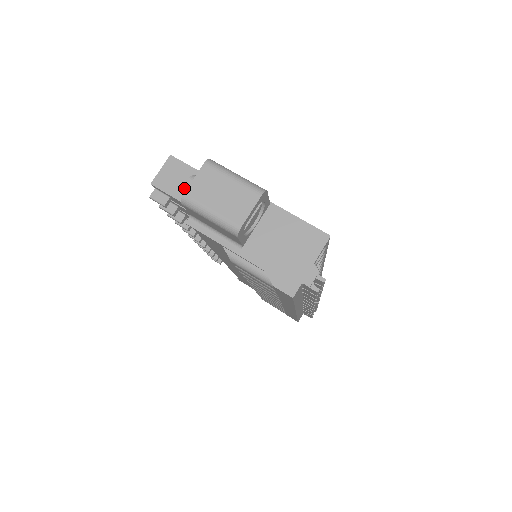
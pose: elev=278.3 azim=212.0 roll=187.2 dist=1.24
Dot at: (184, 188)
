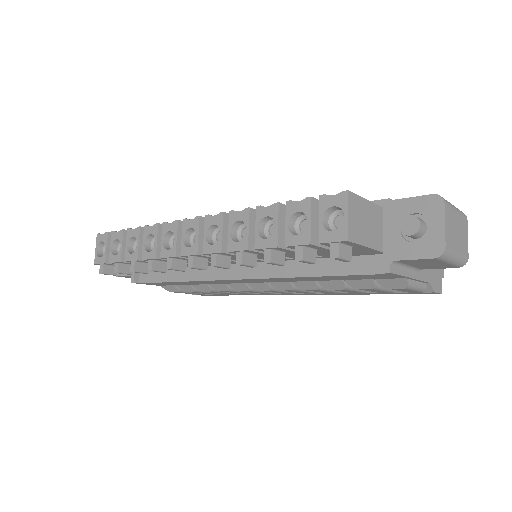
Dot at: (369, 230)
